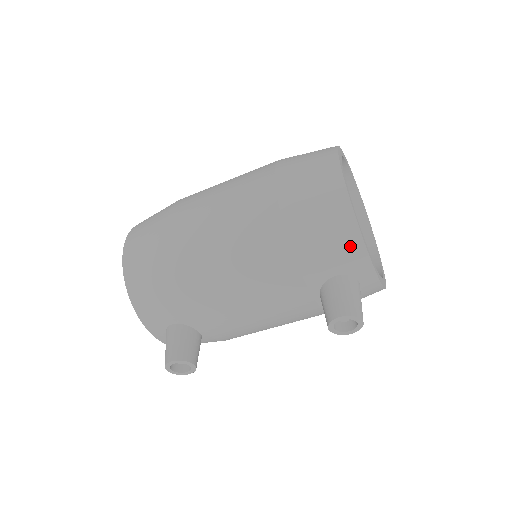
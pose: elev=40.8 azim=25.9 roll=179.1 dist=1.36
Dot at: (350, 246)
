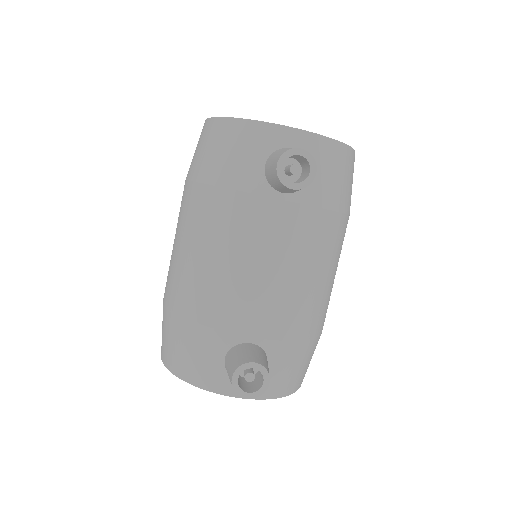
Dot at: (246, 134)
